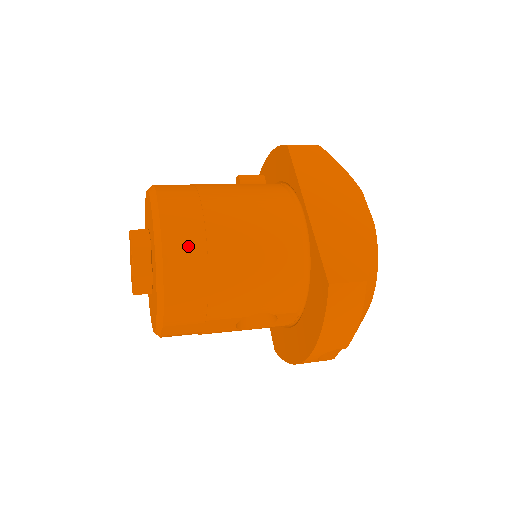
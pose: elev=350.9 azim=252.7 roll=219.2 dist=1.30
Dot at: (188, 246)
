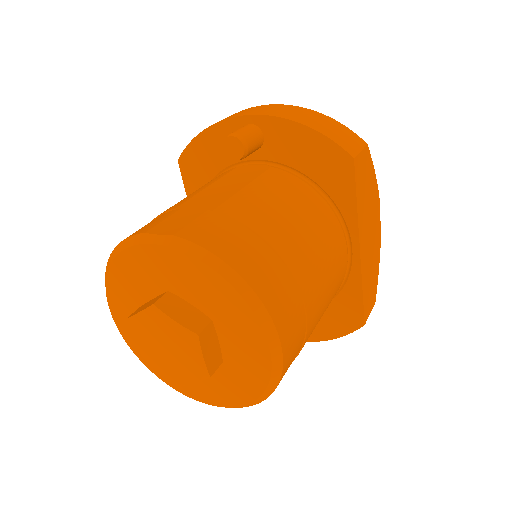
Dot at: (294, 357)
